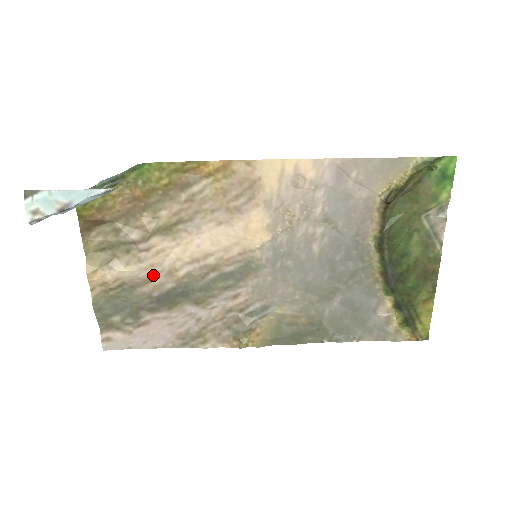
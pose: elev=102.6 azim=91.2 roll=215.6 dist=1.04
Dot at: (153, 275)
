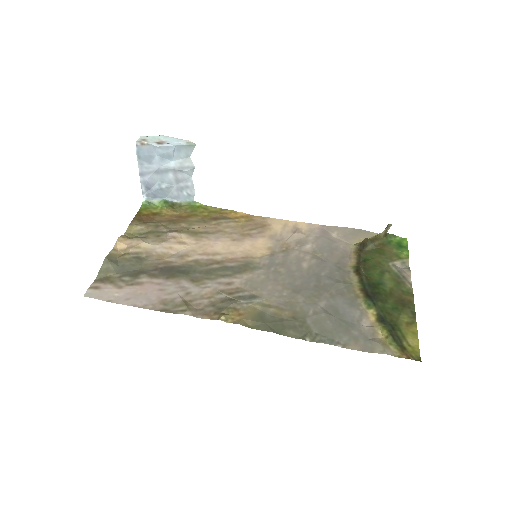
Dot at: (167, 255)
